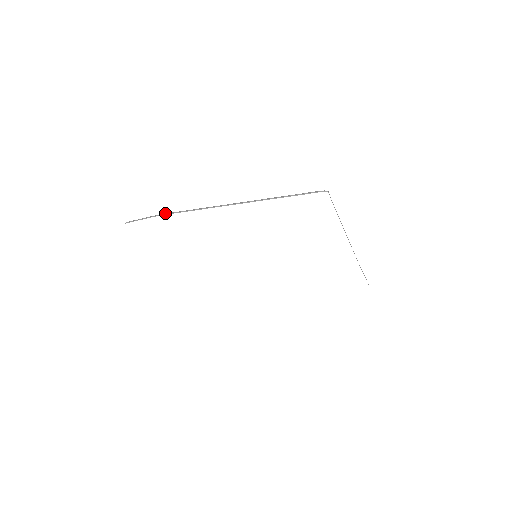
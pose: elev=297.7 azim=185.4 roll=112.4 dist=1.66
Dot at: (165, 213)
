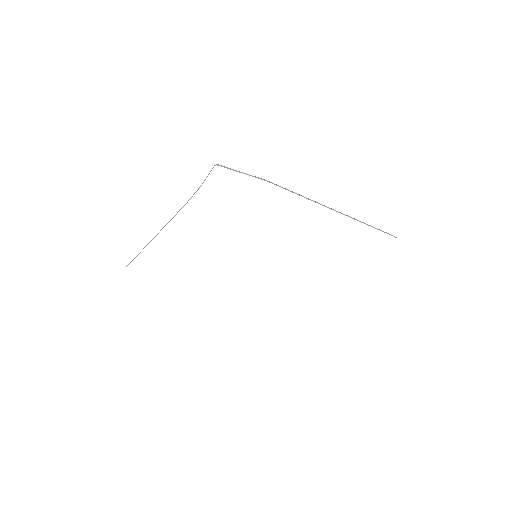
Dot at: occluded
